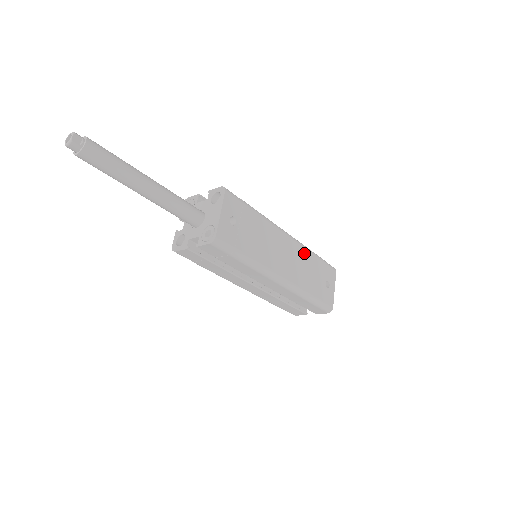
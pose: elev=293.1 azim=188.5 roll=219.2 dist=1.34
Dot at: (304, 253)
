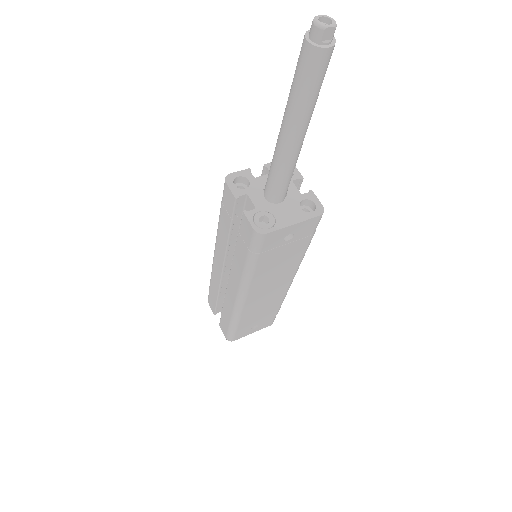
Dot at: (279, 299)
